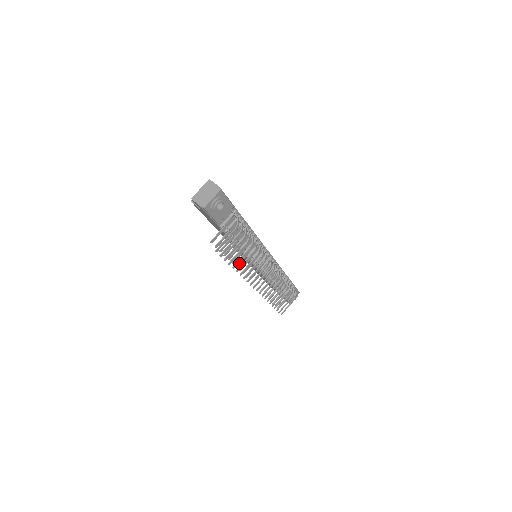
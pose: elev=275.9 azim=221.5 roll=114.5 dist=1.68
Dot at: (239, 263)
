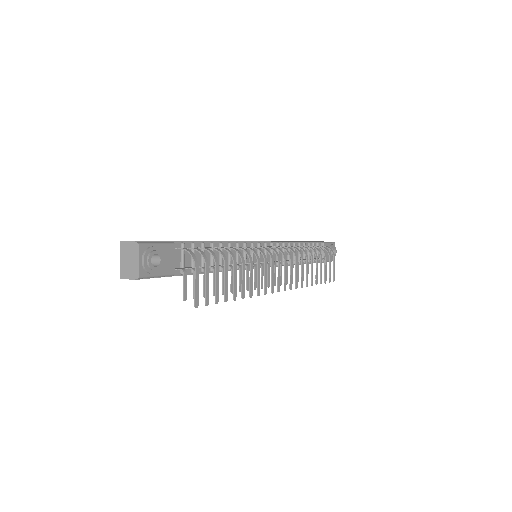
Dot at: (240, 285)
